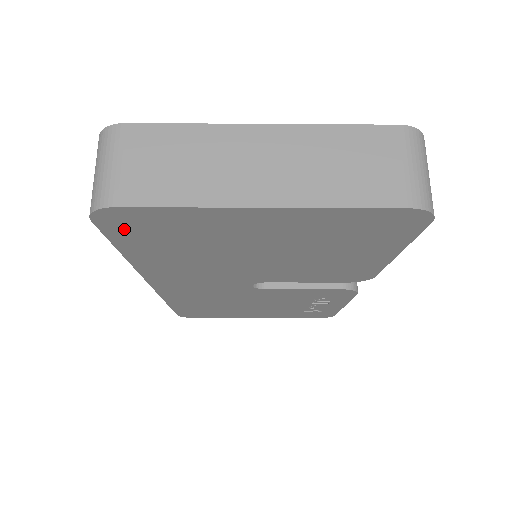
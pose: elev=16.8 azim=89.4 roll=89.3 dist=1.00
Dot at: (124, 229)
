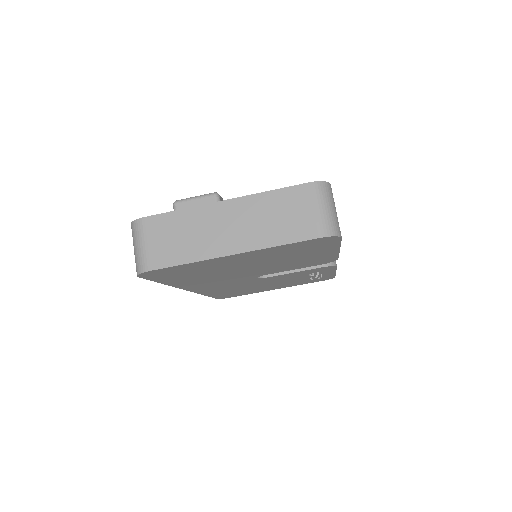
Dot at: (159, 276)
